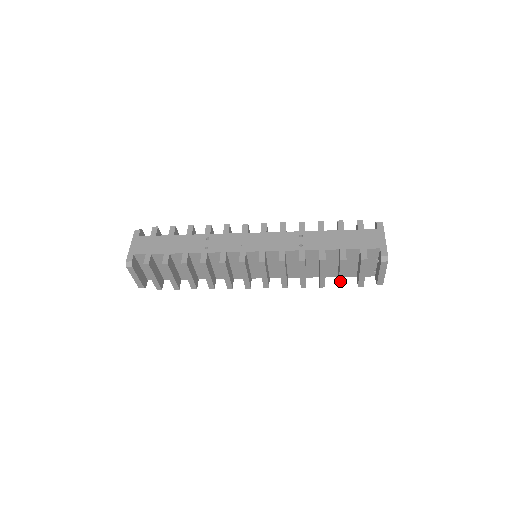
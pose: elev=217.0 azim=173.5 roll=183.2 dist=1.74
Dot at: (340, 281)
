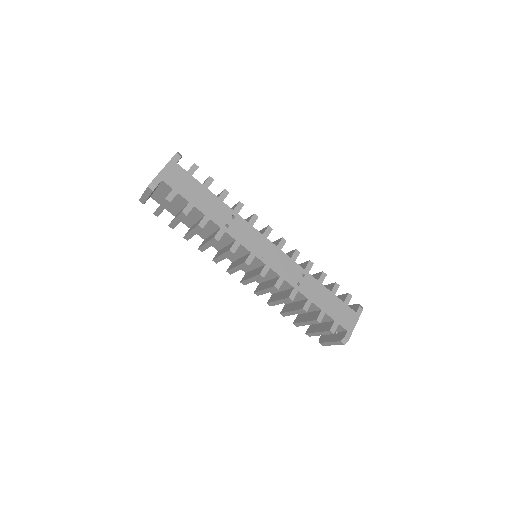
Dot at: (299, 323)
